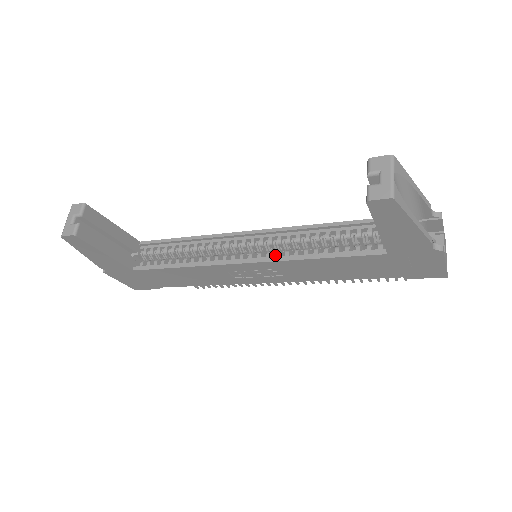
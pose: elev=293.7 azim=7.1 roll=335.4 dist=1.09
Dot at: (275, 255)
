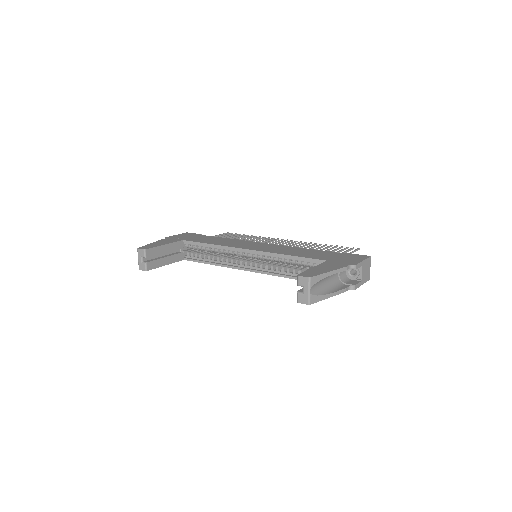
Dot at: (265, 268)
